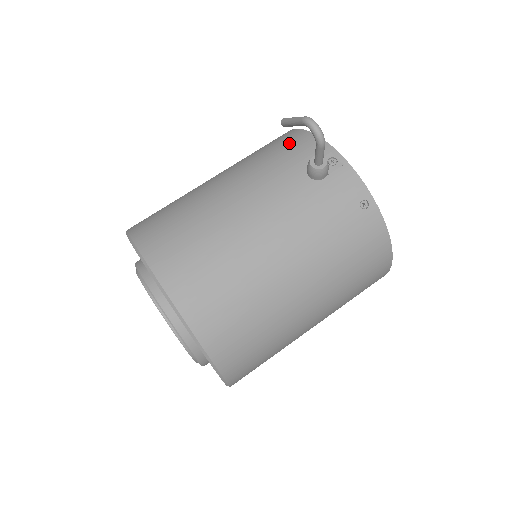
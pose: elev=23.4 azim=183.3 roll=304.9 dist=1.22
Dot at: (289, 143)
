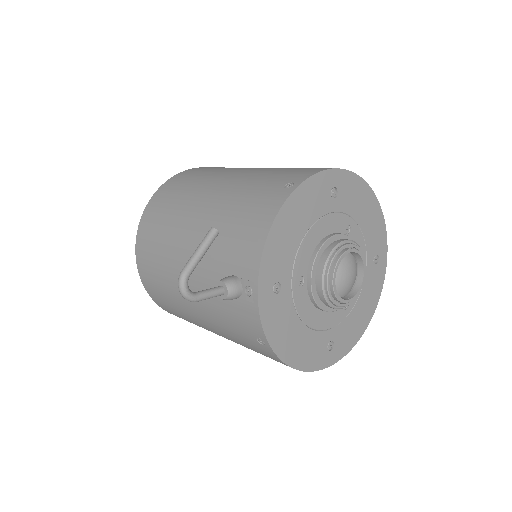
Dot at: (248, 229)
